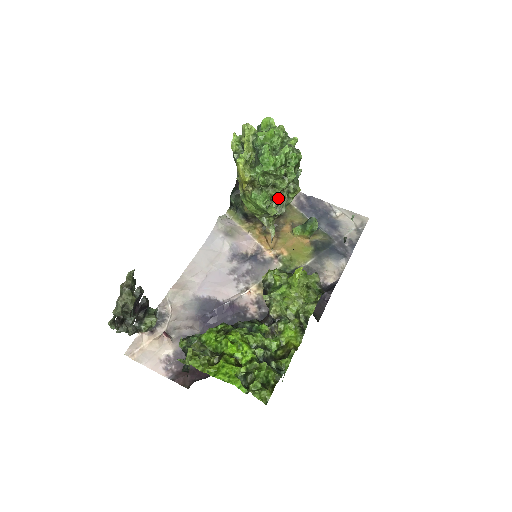
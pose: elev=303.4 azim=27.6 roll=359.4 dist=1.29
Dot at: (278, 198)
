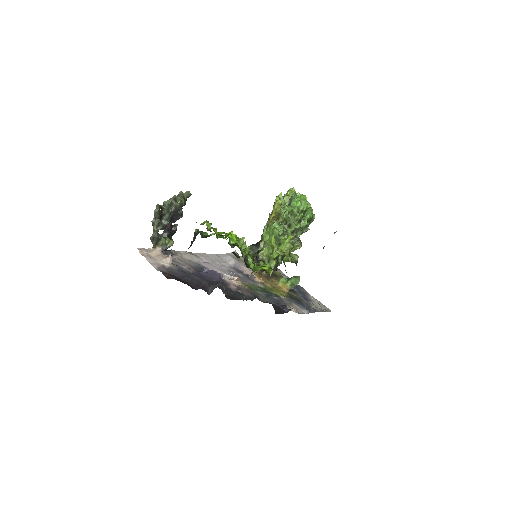
Dot at: (289, 232)
